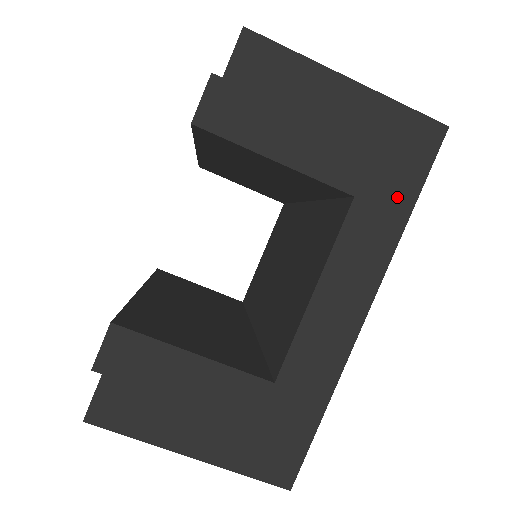
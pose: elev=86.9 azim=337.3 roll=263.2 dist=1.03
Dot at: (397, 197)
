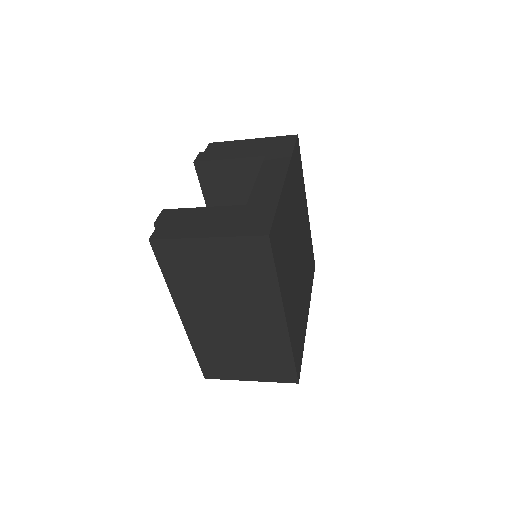
Dot at: (284, 151)
